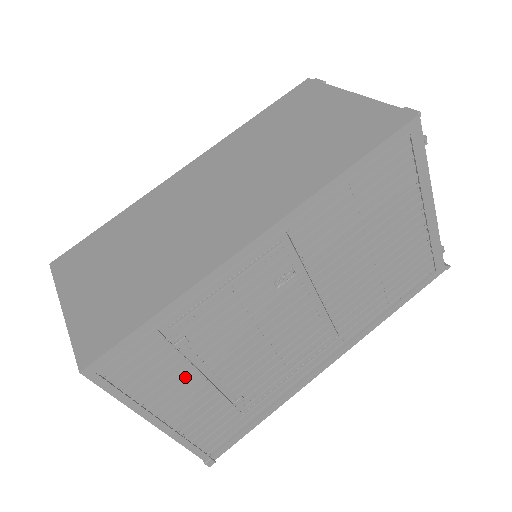
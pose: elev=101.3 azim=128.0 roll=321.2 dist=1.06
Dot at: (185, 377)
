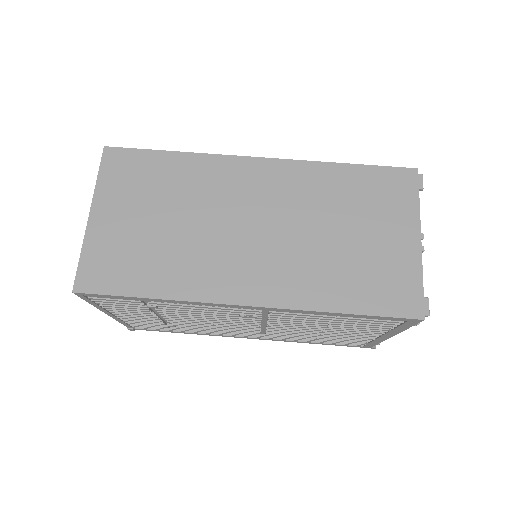
Dot at: (143, 311)
